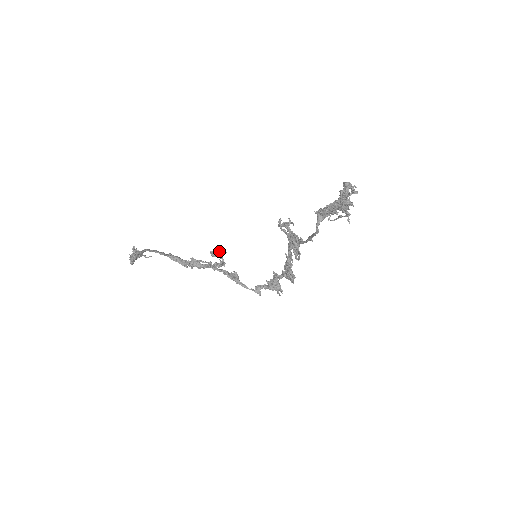
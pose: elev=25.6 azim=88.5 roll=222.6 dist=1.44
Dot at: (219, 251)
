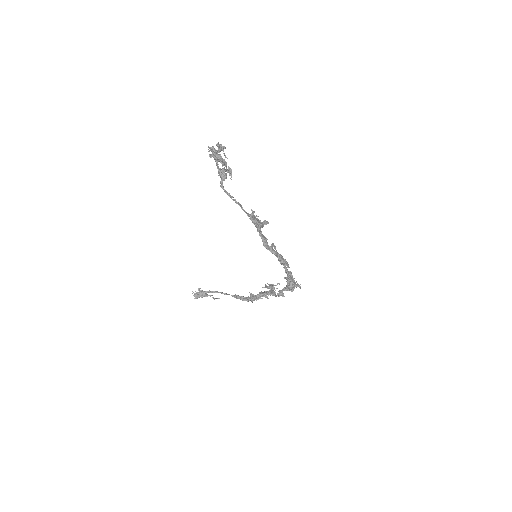
Dot at: (272, 284)
